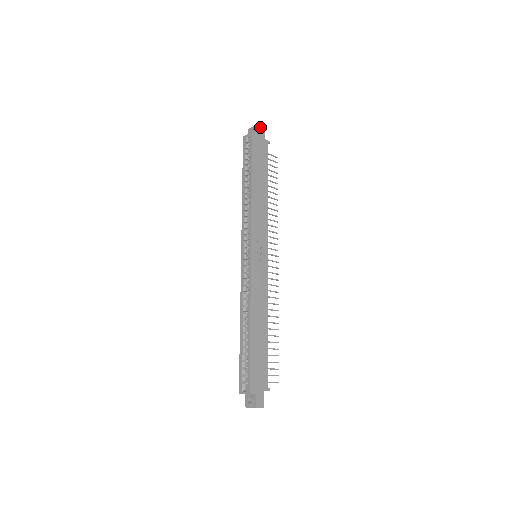
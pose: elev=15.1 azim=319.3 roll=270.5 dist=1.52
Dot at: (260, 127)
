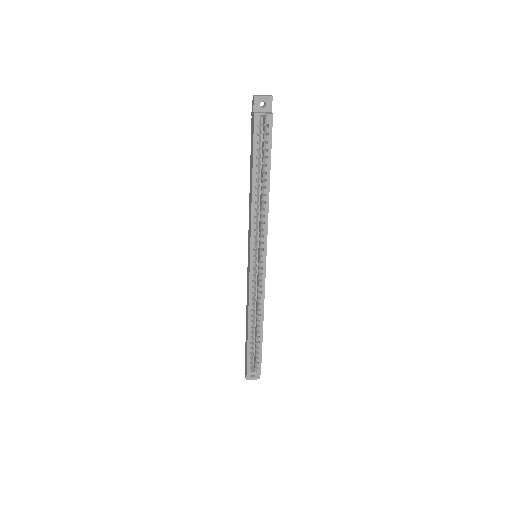
Dot at: (272, 100)
